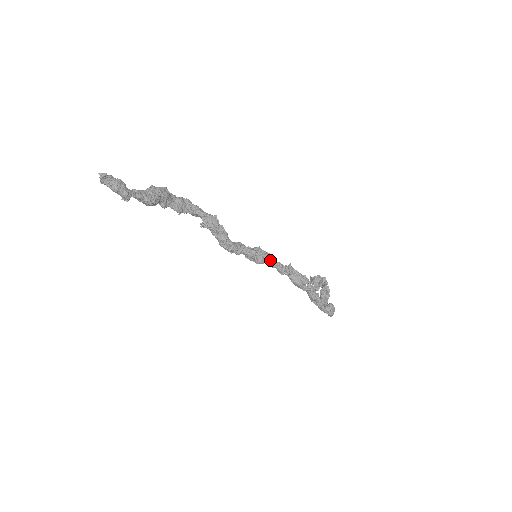
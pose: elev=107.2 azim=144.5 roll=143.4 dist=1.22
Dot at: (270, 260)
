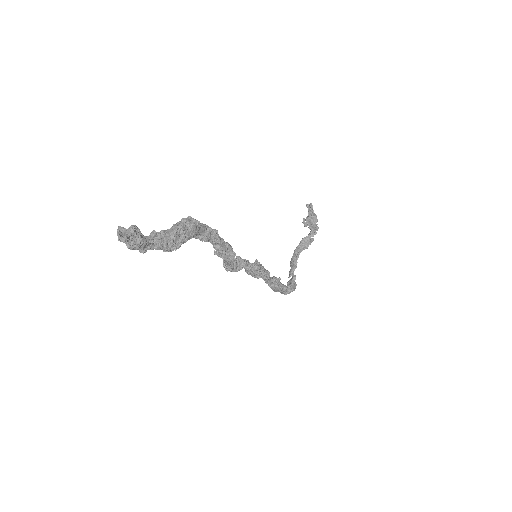
Dot at: occluded
